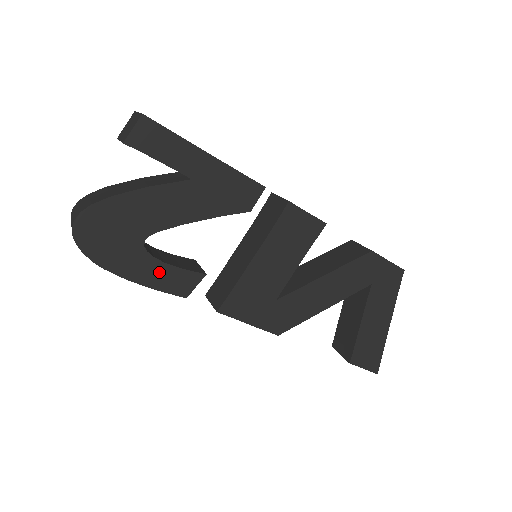
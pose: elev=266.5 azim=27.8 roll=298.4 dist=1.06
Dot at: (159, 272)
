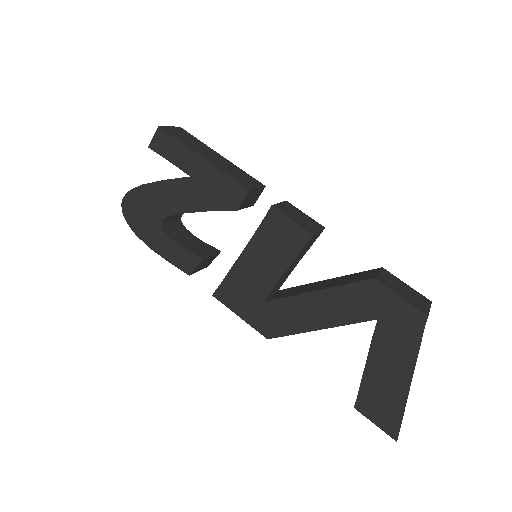
Dot at: (171, 248)
